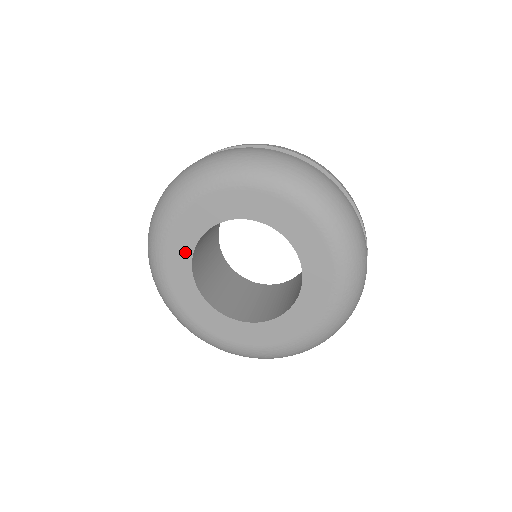
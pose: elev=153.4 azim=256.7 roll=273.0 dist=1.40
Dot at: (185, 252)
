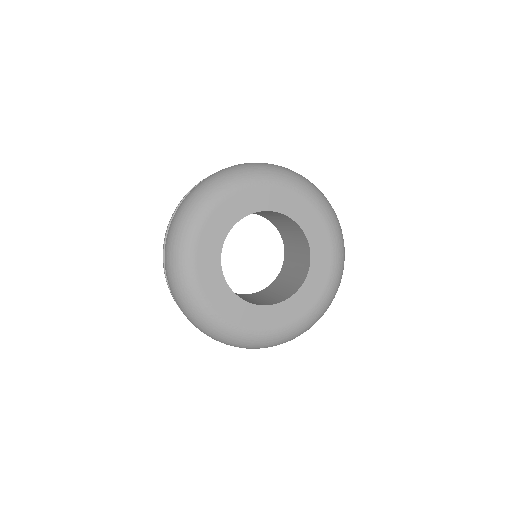
Dot at: (216, 276)
